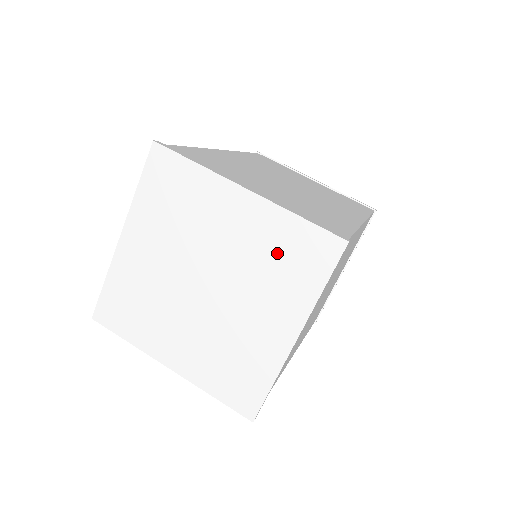
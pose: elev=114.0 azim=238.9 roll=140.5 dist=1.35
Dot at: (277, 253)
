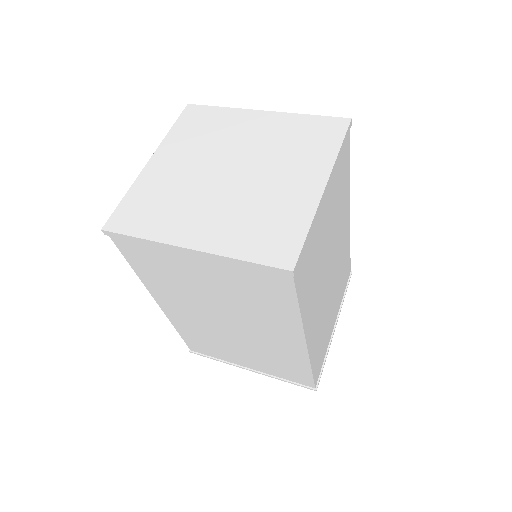
Dot at: (295, 137)
